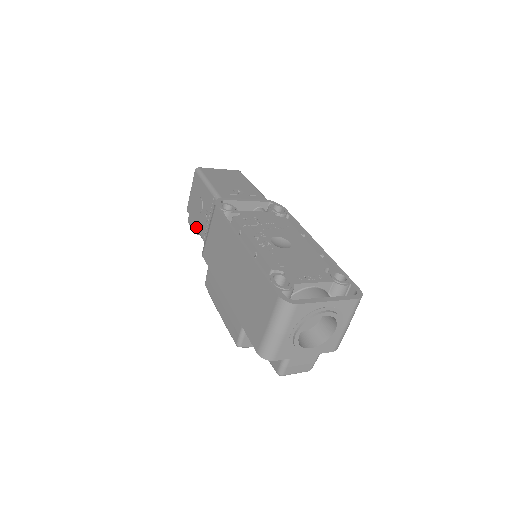
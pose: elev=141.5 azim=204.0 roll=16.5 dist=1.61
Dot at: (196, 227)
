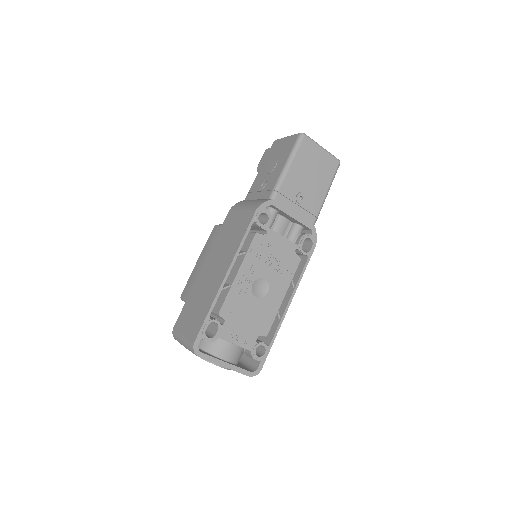
Dot at: (259, 171)
